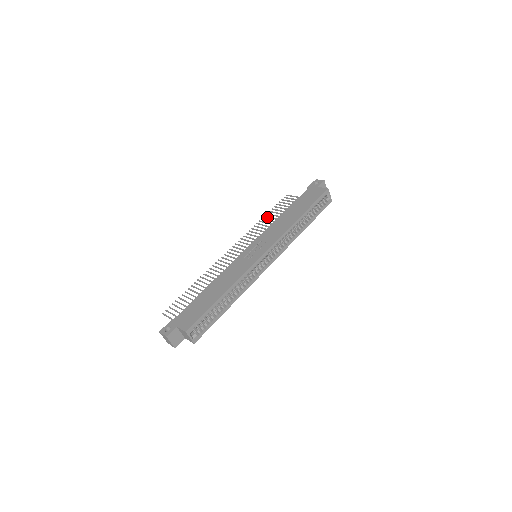
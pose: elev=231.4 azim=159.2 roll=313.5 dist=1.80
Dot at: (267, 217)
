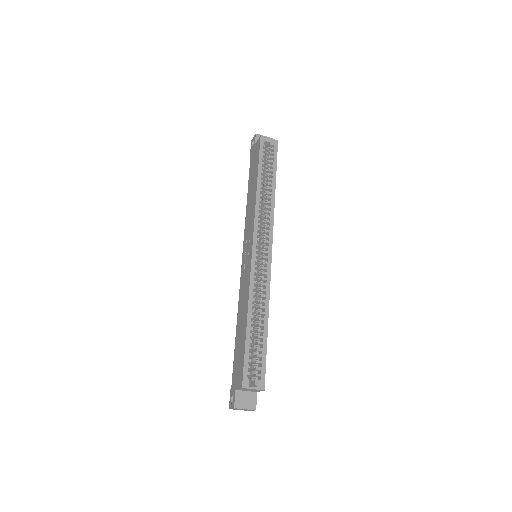
Dot at: occluded
